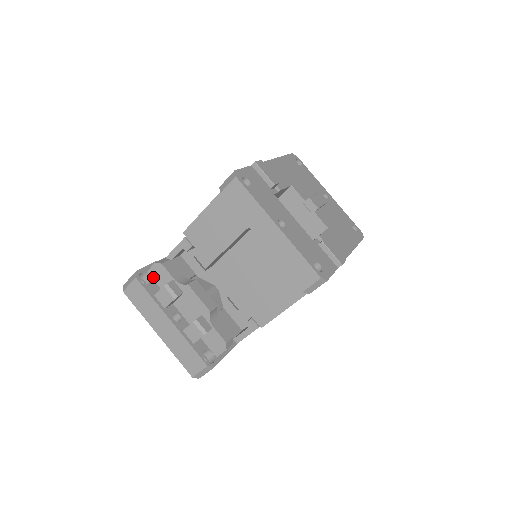
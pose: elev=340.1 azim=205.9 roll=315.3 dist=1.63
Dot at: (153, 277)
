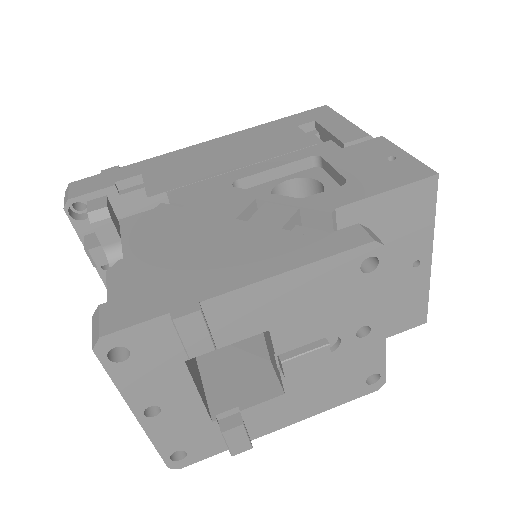
Dot at: occluded
